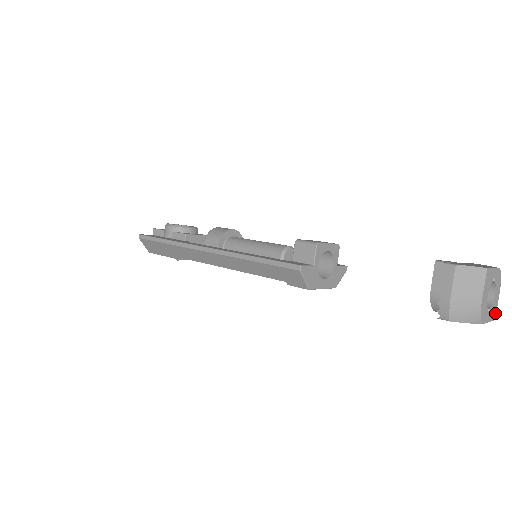
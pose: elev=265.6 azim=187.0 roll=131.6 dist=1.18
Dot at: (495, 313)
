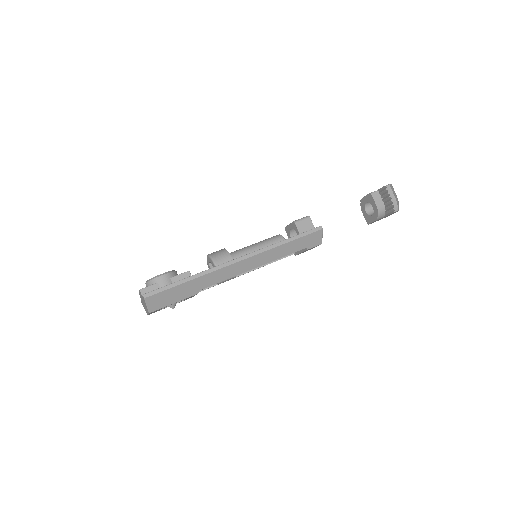
Dot at: occluded
